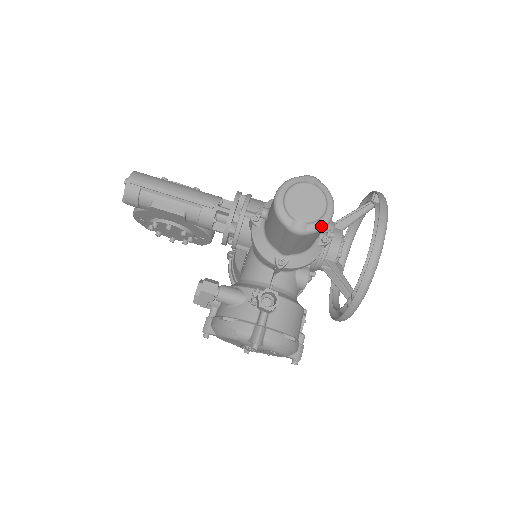
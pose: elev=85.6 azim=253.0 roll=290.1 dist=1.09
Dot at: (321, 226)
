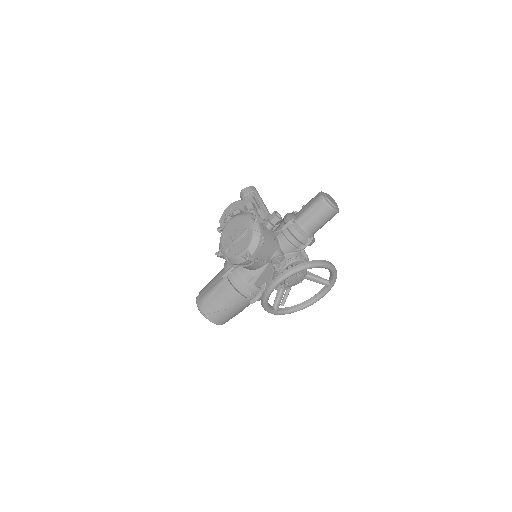
Dot at: (330, 205)
